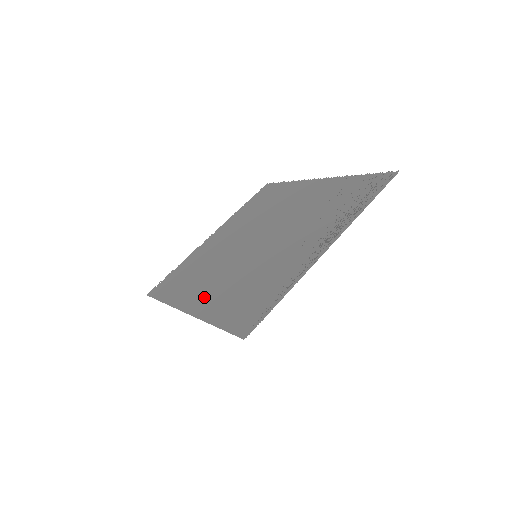
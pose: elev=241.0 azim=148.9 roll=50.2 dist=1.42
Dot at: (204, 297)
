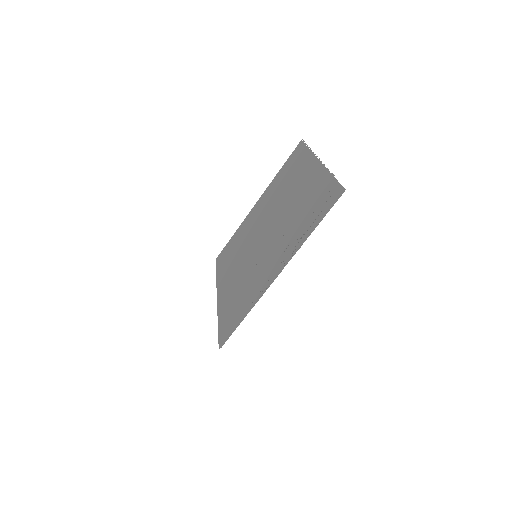
Dot at: (227, 287)
